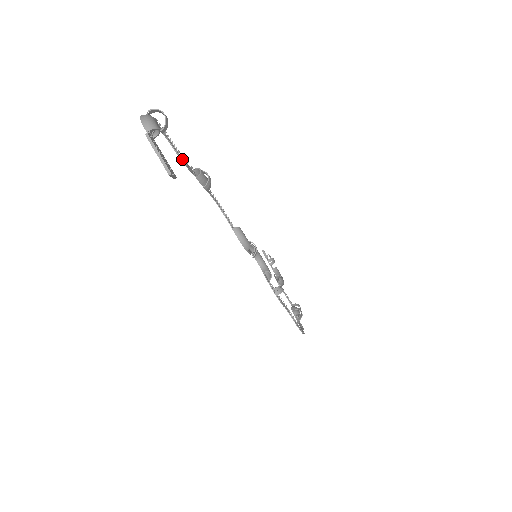
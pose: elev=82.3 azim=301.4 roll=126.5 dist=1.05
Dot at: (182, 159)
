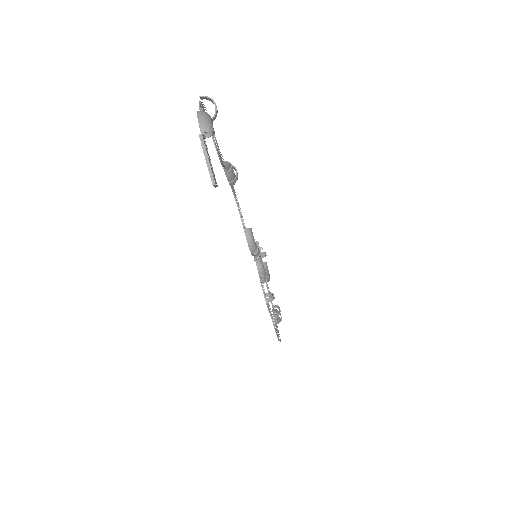
Dot at: (218, 152)
